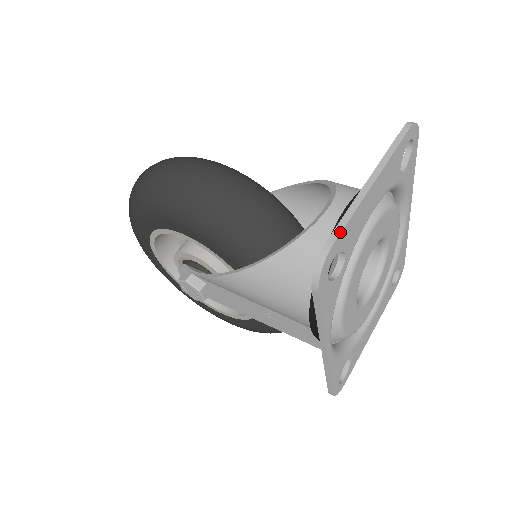
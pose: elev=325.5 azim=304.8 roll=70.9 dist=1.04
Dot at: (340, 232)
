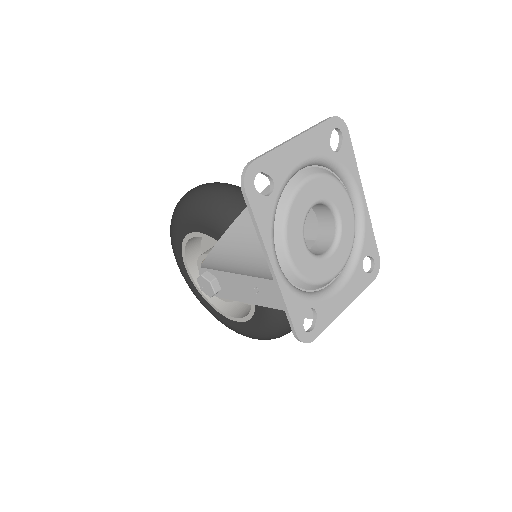
Dot at: (261, 156)
